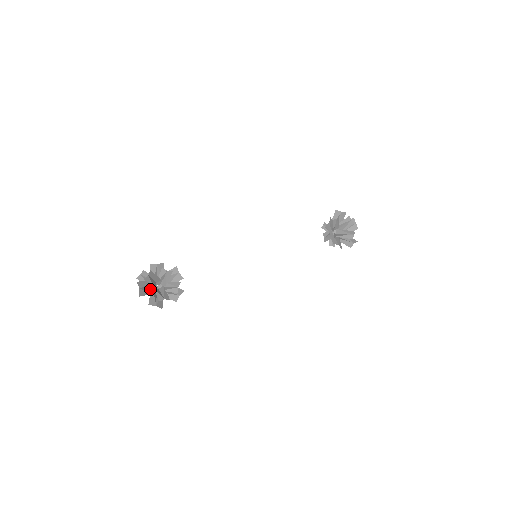
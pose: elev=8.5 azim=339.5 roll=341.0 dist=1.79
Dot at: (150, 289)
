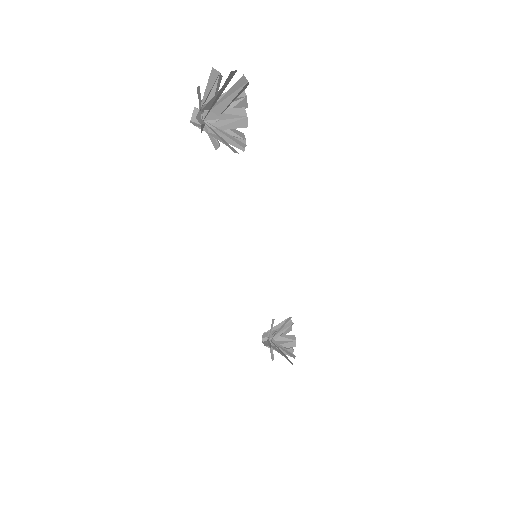
Dot at: (215, 98)
